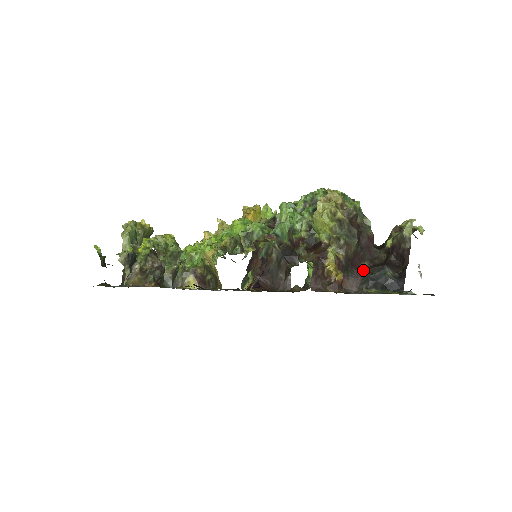
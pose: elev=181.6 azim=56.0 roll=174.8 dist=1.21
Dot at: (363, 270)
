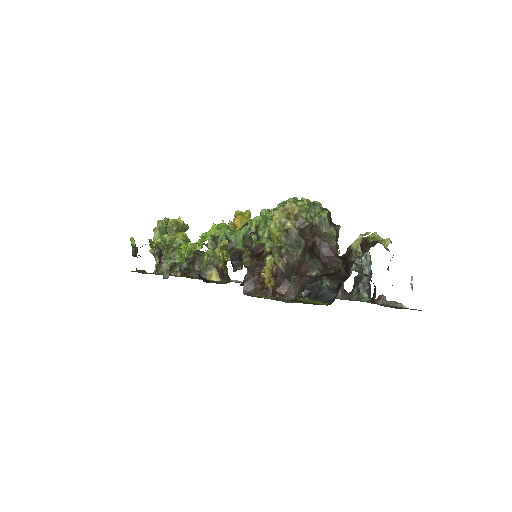
Dot at: (305, 279)
